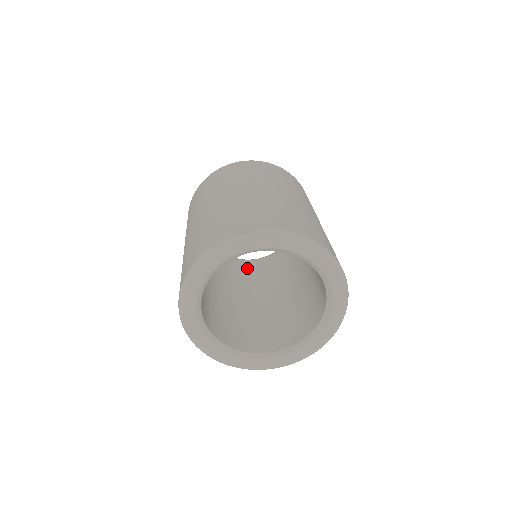
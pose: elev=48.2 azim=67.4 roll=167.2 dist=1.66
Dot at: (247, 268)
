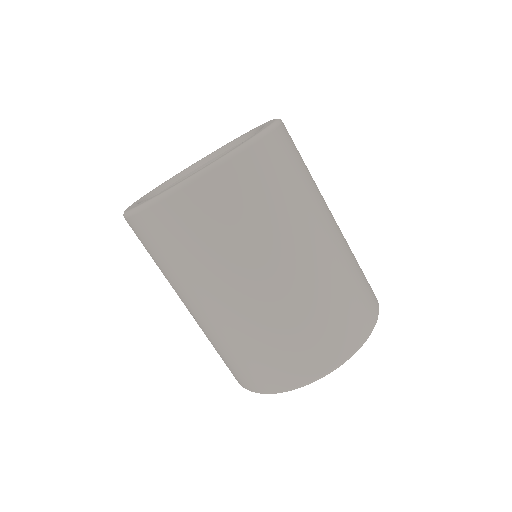
Dot at: occluded
